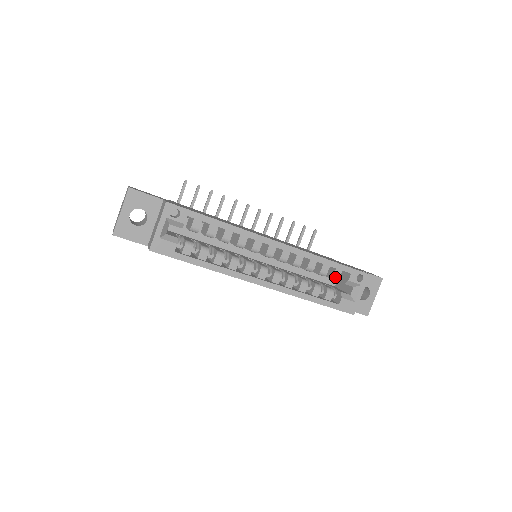
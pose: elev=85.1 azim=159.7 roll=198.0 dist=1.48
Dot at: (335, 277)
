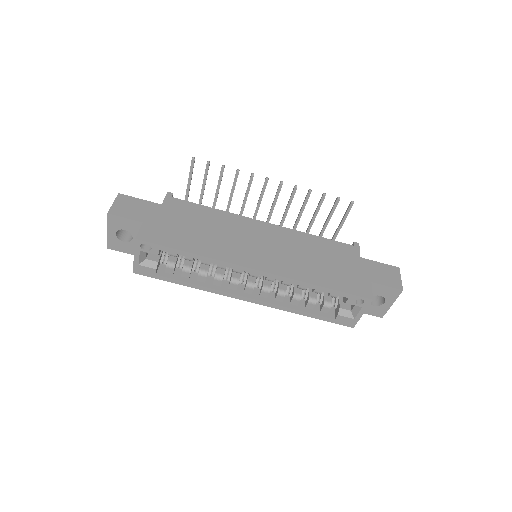
Dot at: (332, 296)
